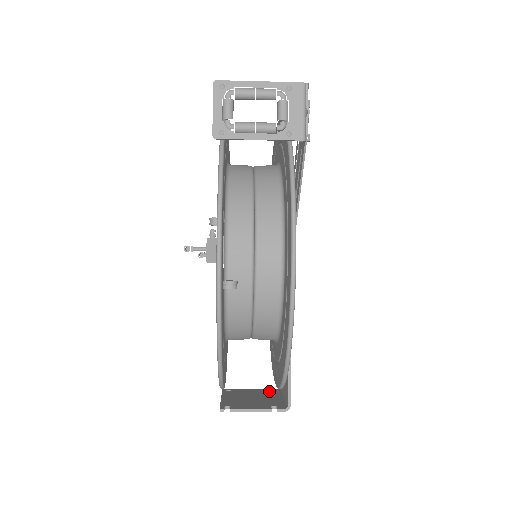
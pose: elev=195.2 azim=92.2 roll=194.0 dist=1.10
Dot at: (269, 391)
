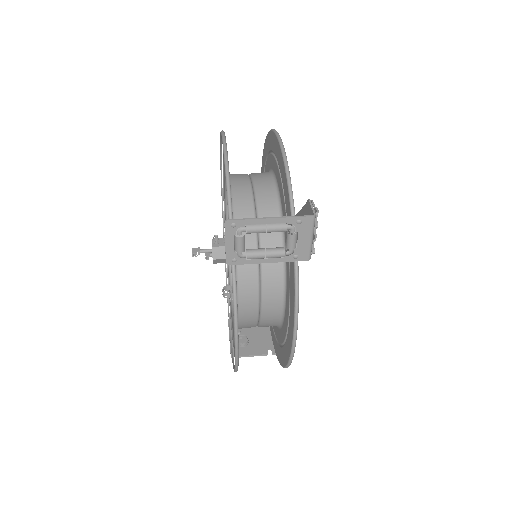
Dot at: occluded
